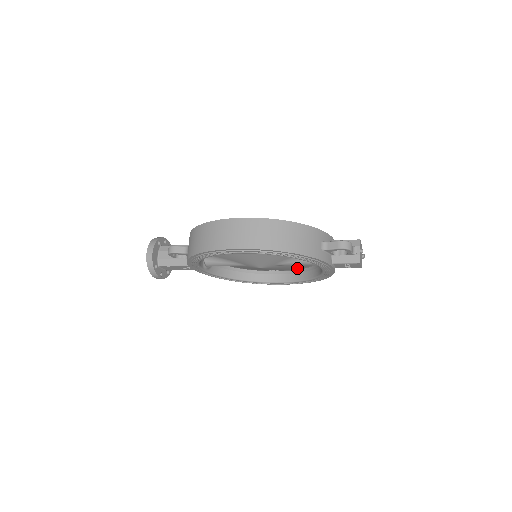
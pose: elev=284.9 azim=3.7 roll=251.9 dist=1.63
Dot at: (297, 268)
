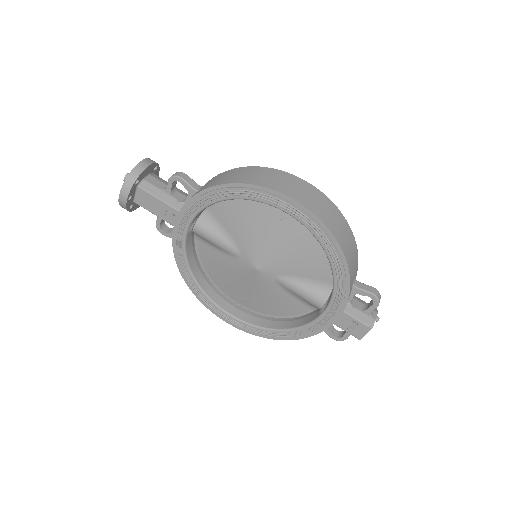
Dot at: (270, 310)
